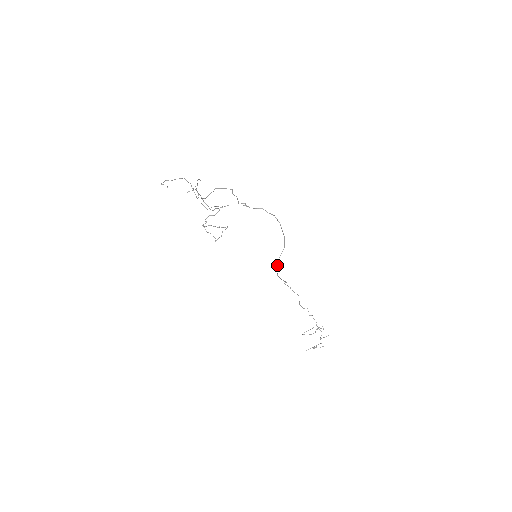
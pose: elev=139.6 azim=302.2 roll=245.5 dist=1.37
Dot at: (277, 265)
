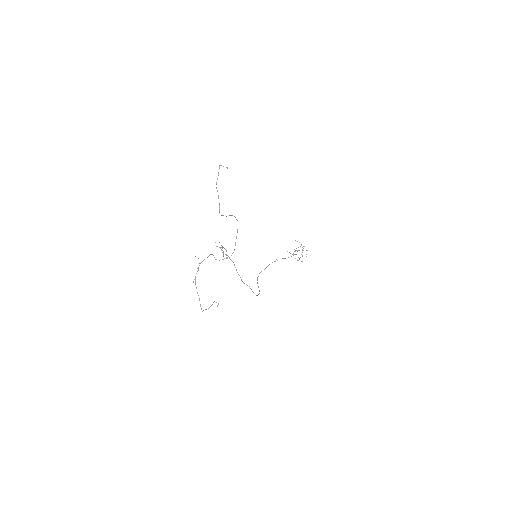
Dot at: (257, 279)
